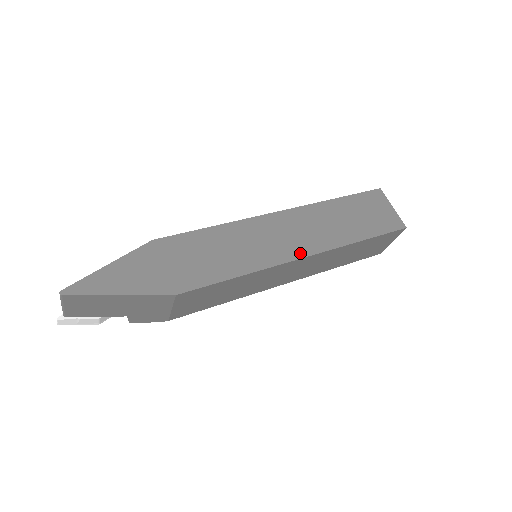
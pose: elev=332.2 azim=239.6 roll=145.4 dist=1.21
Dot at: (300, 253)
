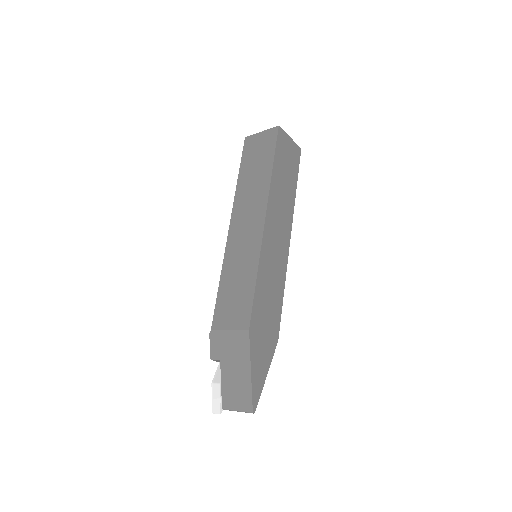
Dot at: (288, 239)
